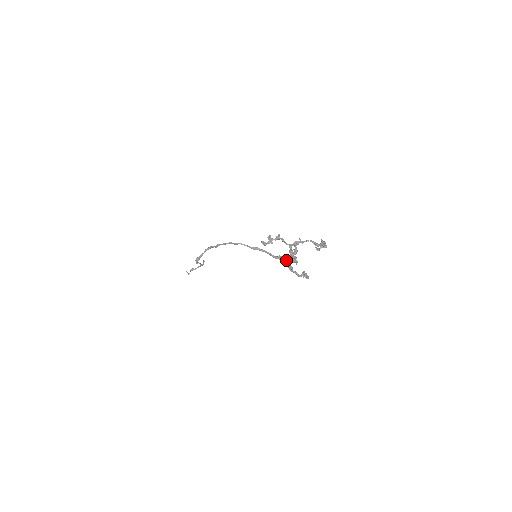
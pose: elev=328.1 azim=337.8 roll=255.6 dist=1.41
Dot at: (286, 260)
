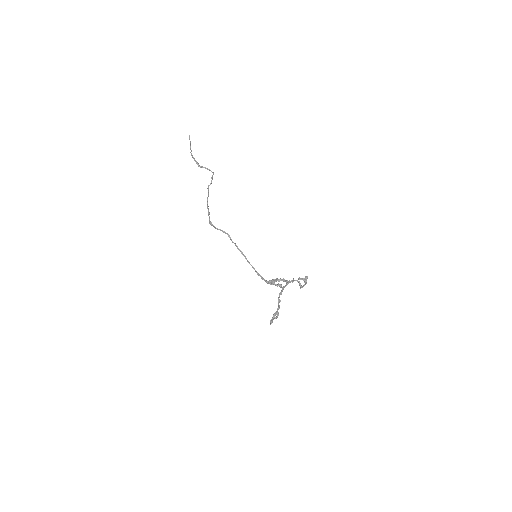
Dot at: occluded
